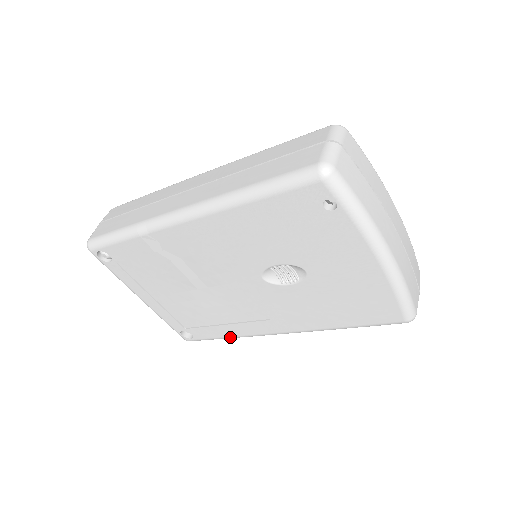
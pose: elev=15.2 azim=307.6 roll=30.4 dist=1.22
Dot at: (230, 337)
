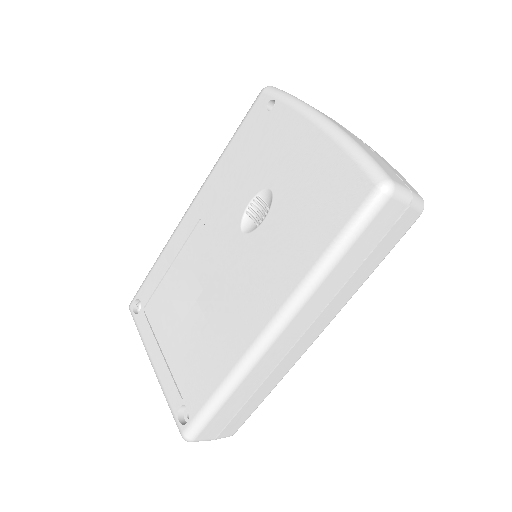
Dot at: (223, 383)
